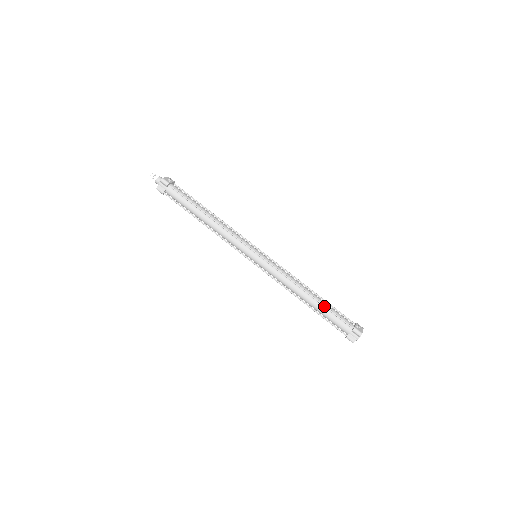
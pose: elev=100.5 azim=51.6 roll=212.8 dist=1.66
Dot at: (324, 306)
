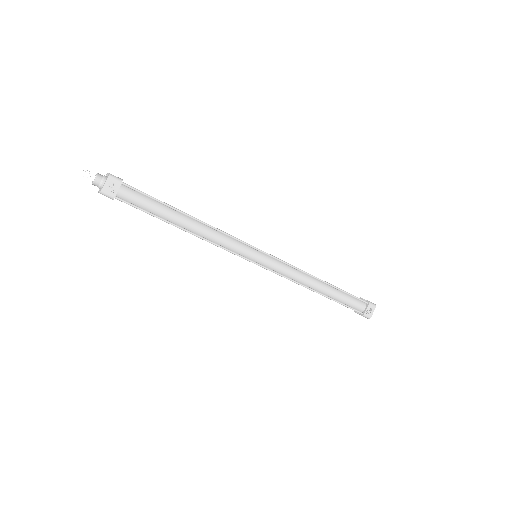
Dot at: occluded
